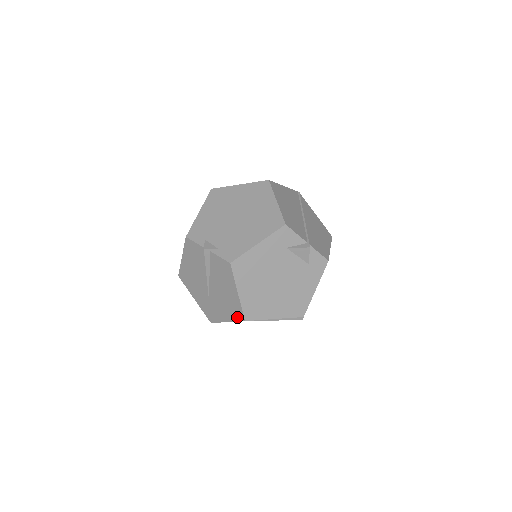
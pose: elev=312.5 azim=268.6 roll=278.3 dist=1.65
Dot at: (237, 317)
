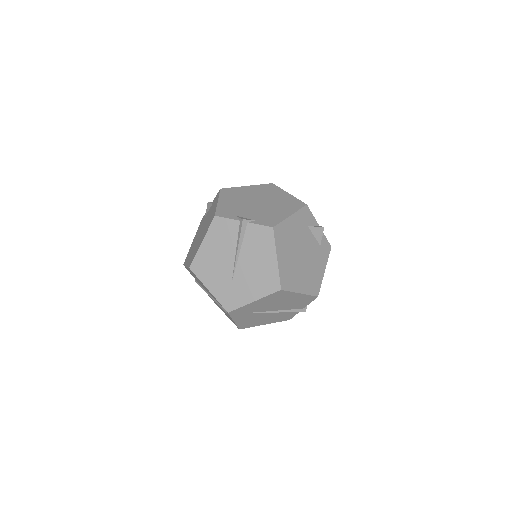
Dot at: (270, 289)
